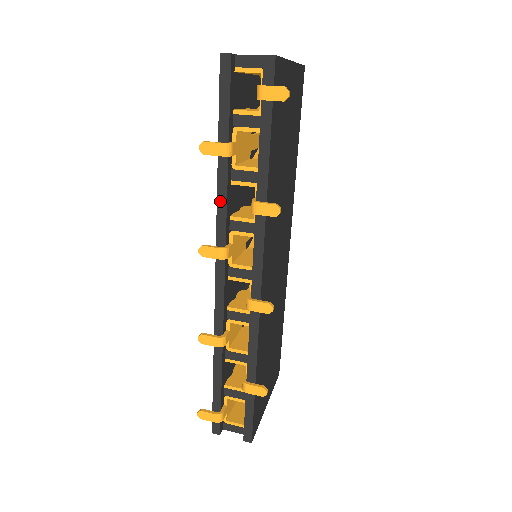
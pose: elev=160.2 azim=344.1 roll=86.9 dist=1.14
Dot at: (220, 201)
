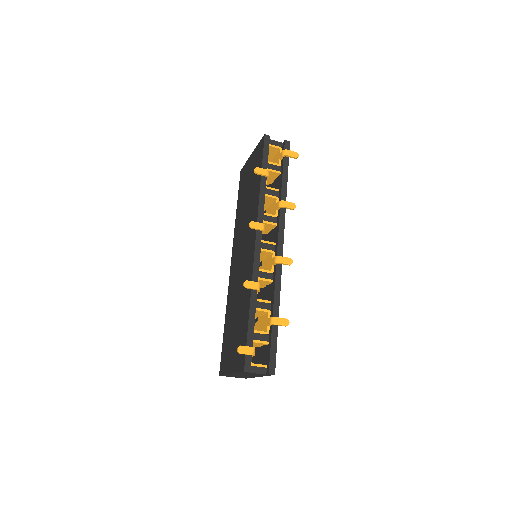
Dot at: (261, 200)
